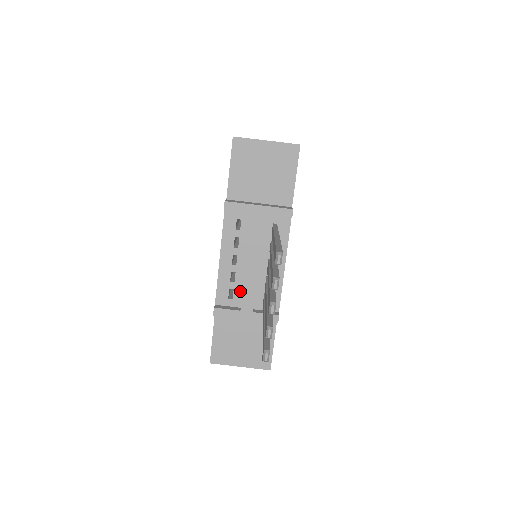
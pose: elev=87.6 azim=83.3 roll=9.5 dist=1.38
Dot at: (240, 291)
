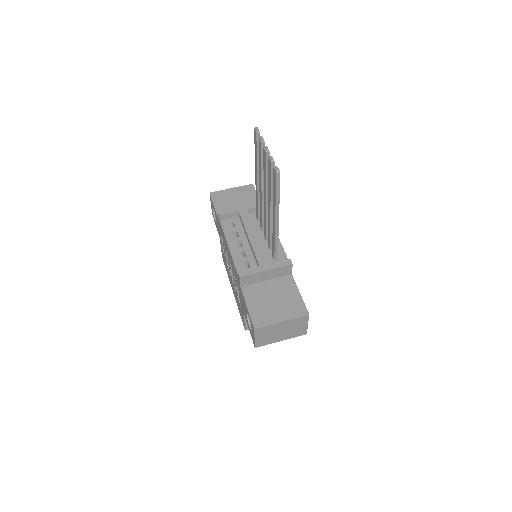
Dot at: (253, 261)
